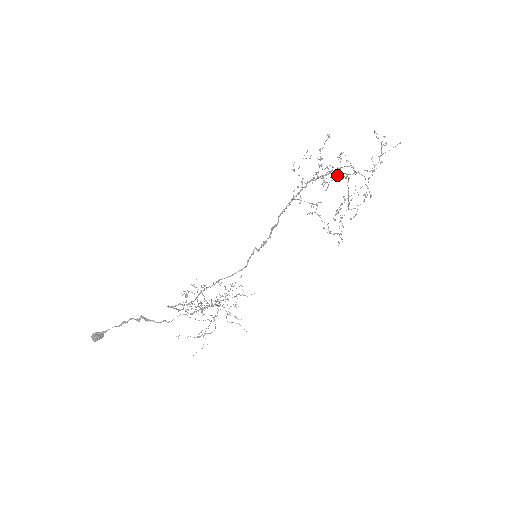
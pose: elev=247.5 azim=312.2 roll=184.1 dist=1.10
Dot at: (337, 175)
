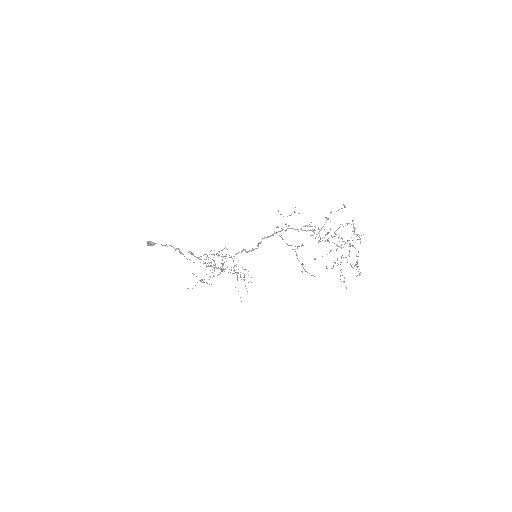
Dot at: (334, 236)
